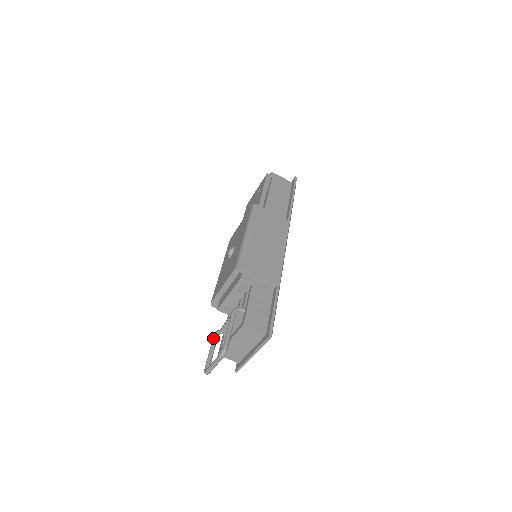
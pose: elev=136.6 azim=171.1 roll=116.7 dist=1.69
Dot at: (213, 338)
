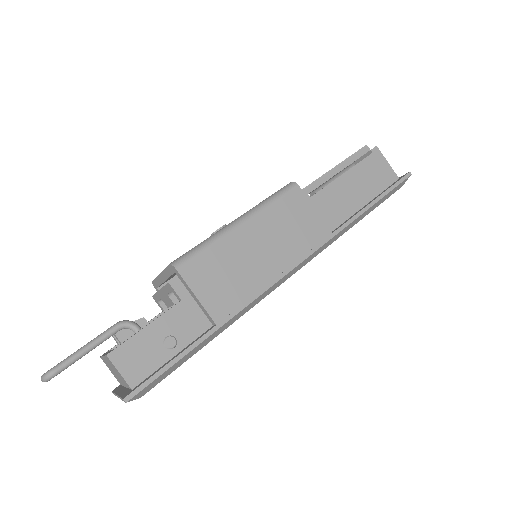
Dot at: occluded
